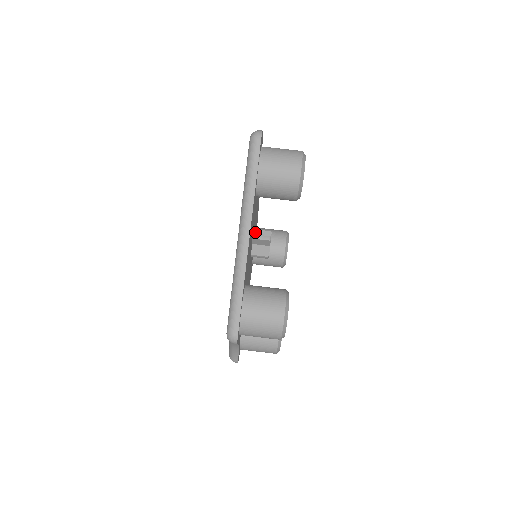
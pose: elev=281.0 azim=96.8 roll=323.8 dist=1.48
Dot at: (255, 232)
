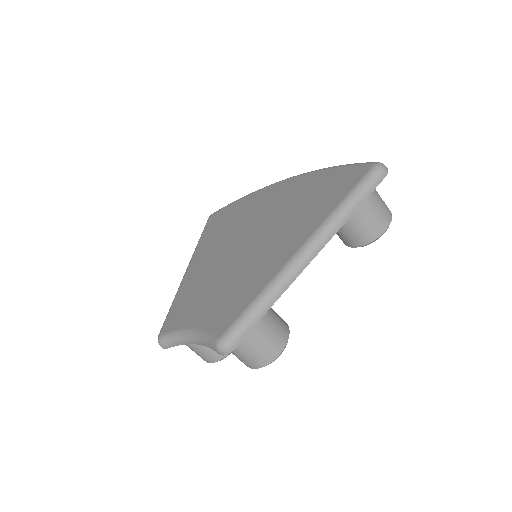
Dot at: occluded
